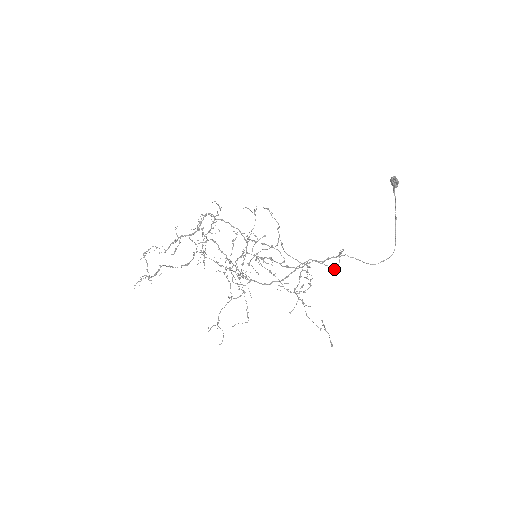
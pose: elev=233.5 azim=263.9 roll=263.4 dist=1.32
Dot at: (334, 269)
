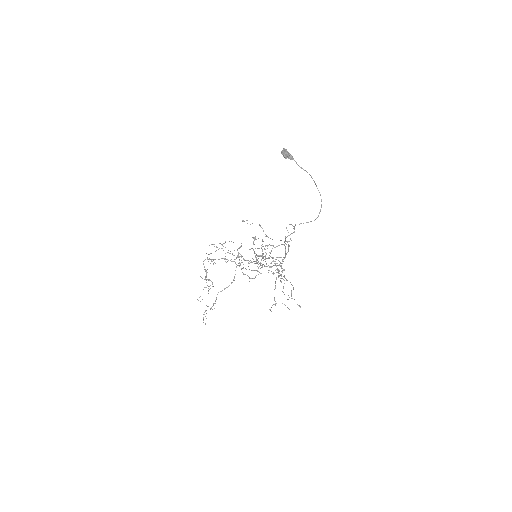
Dot at: occluded
